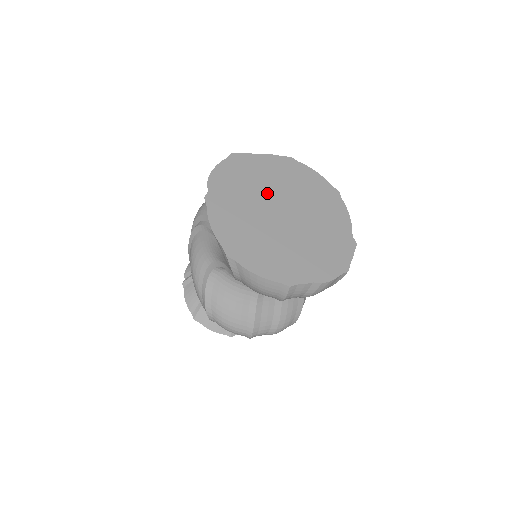
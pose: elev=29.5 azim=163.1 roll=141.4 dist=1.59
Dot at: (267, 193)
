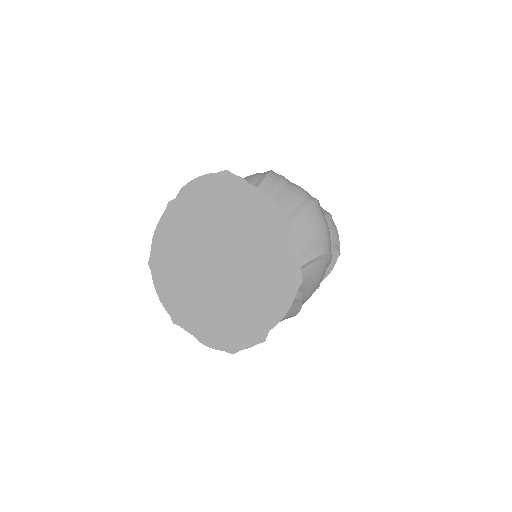
Dot at: (225, 233)
